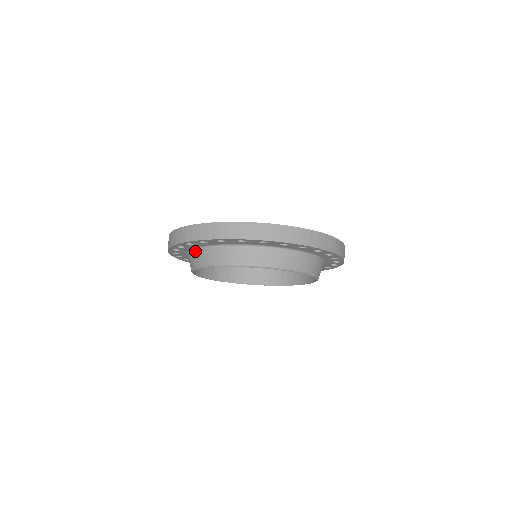
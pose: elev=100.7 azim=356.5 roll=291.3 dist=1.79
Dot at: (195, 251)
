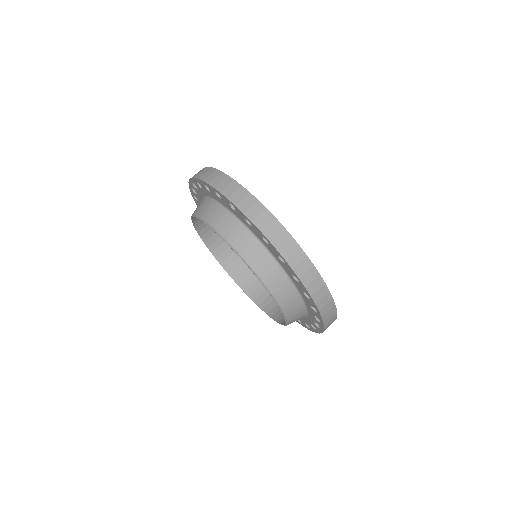
Dot at: (237, 222)
